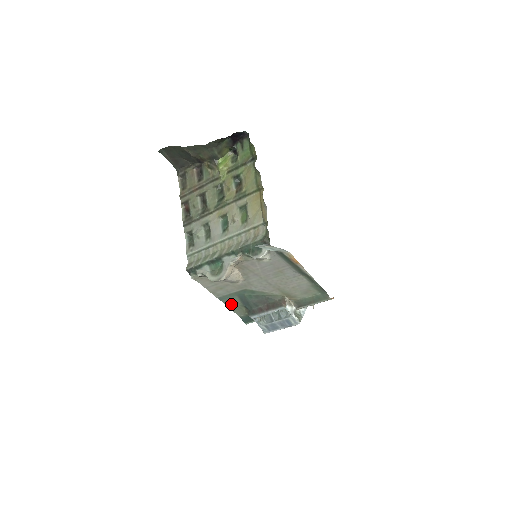
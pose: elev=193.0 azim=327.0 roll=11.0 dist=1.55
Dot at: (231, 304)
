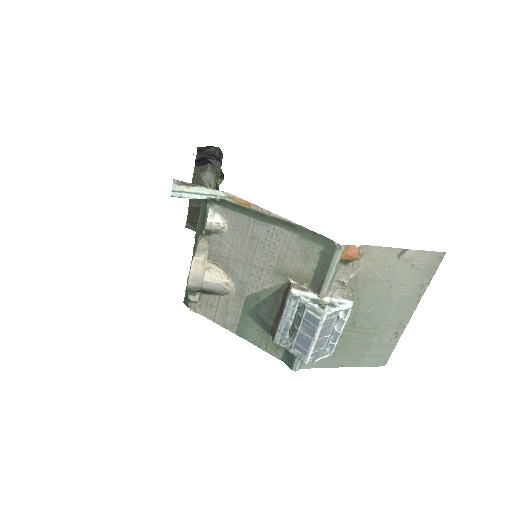
Dot at: (255, 338)
